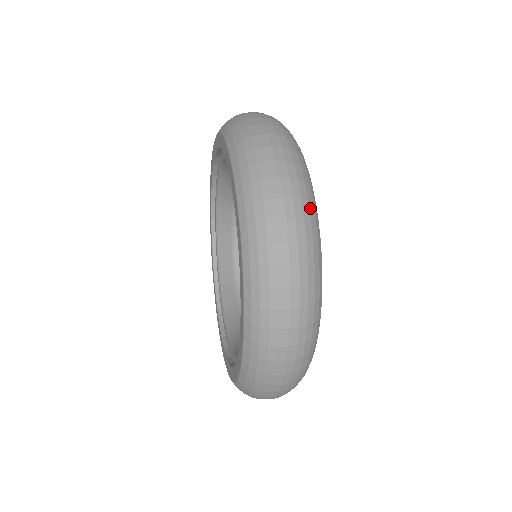
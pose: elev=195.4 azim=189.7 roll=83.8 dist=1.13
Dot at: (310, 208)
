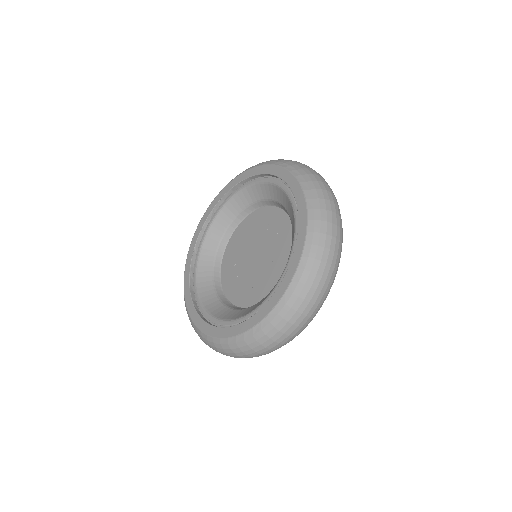
Dot at: (319, 309)
